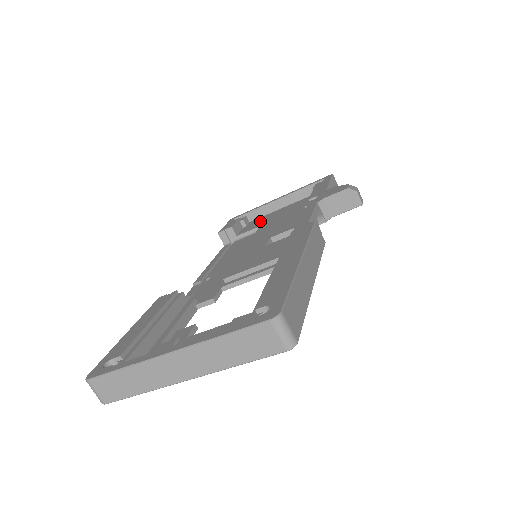
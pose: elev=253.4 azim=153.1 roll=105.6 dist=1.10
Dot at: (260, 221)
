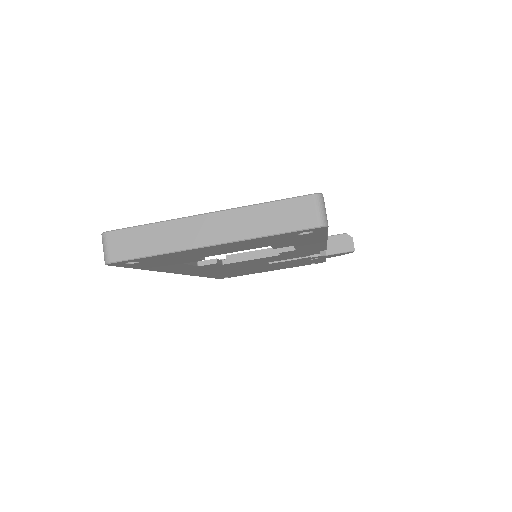
Dot at: occluded
